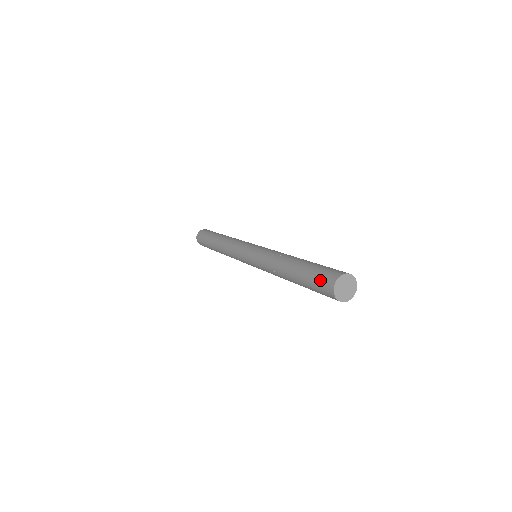
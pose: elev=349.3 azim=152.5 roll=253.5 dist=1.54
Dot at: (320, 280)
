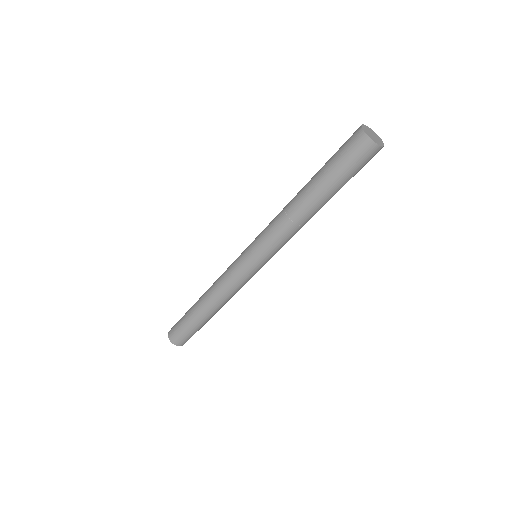
Dot at: (345, 142)
